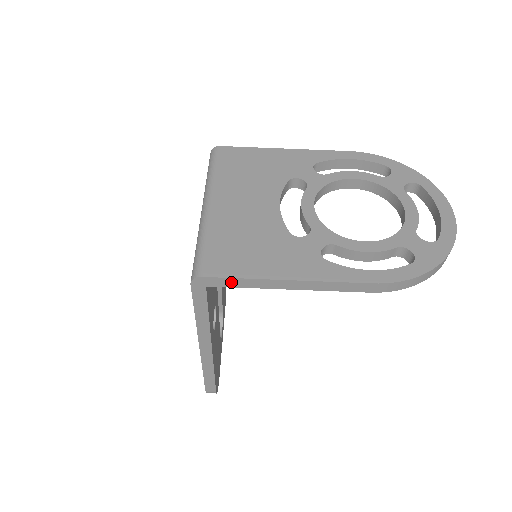
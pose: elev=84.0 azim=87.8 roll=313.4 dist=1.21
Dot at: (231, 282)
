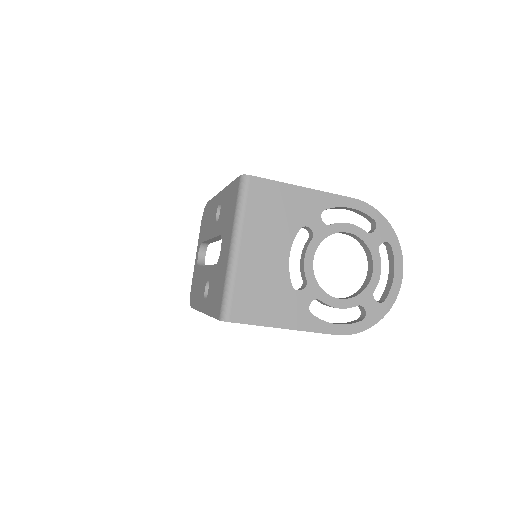
Dot at: occluded
